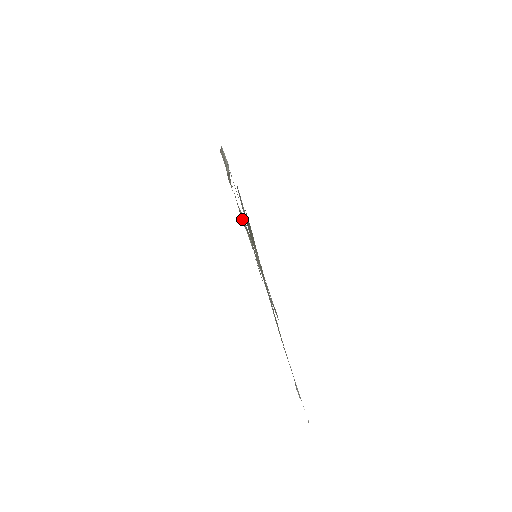
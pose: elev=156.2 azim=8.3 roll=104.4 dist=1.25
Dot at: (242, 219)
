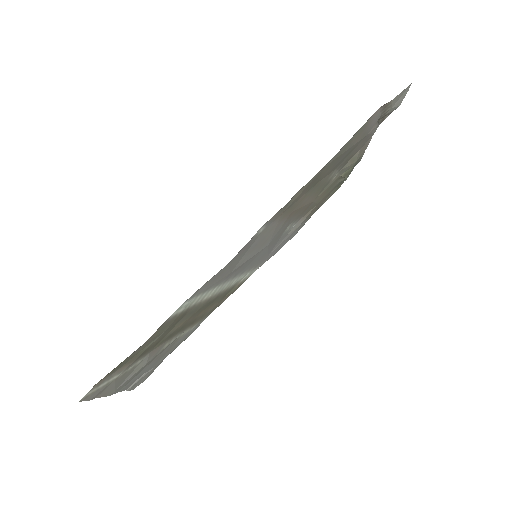
Dot at: (346, 165)
